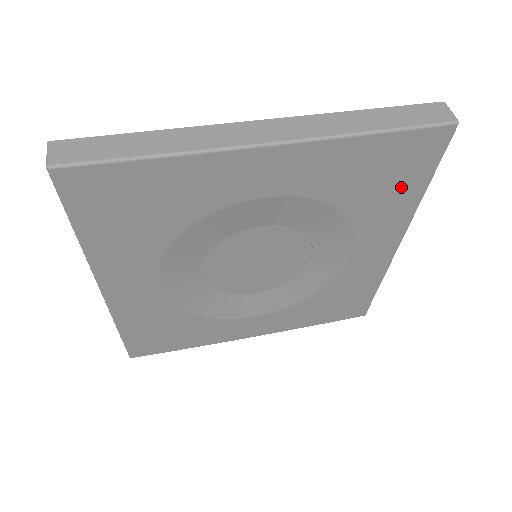
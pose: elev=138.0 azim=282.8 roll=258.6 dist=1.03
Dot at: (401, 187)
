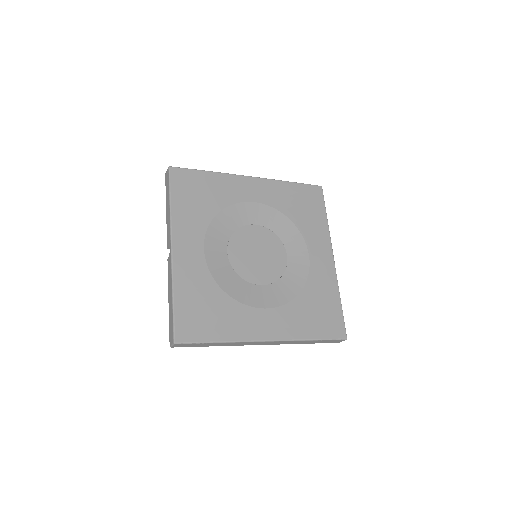
Dot at: (314, 214)
